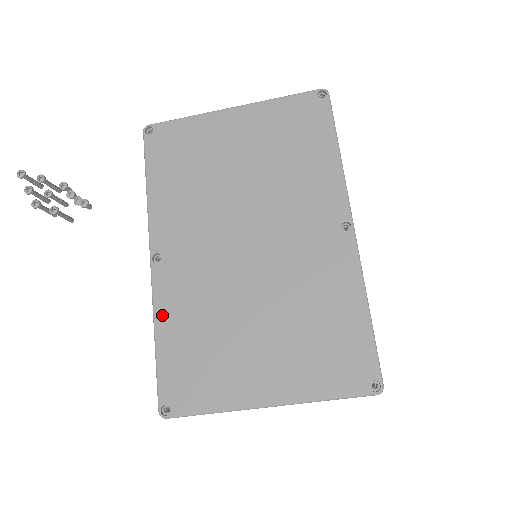
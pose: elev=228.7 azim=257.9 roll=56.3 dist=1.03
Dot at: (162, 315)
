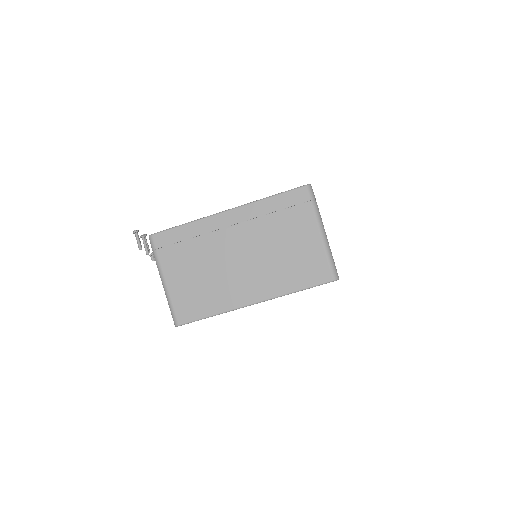
Dot at: occluded
